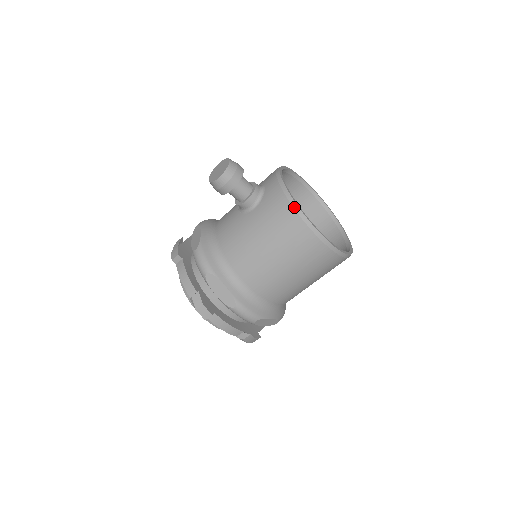
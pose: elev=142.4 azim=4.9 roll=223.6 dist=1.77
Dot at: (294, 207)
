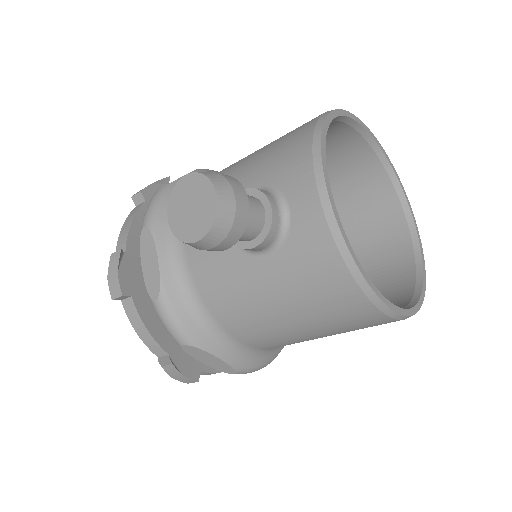
Dot at: (359, 283)
